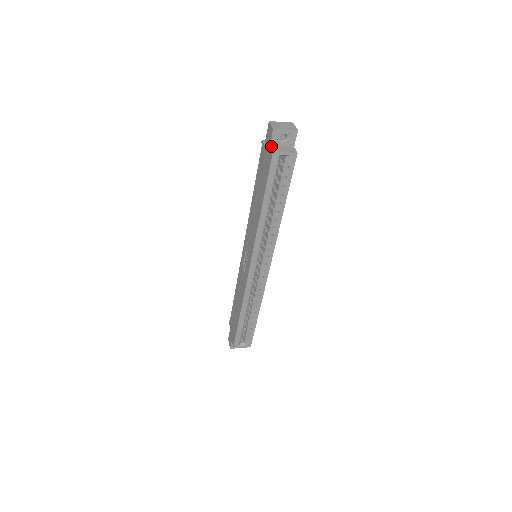
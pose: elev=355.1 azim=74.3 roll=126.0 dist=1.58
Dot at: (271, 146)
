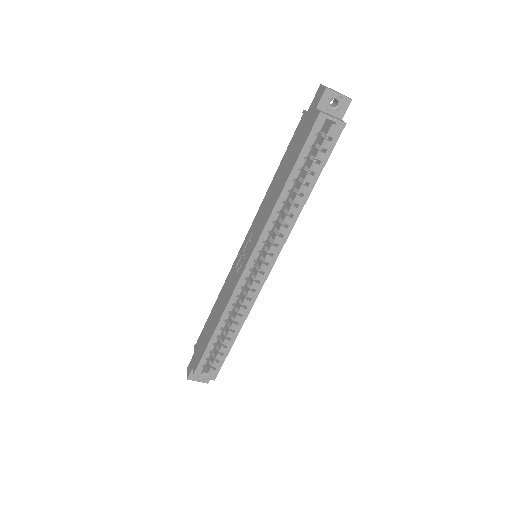
Dot at: (318, 109)
